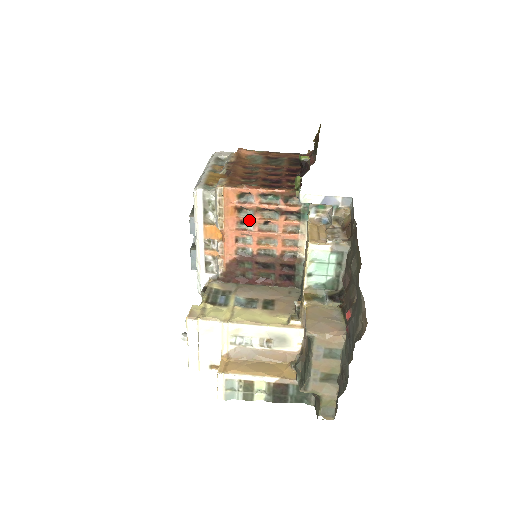
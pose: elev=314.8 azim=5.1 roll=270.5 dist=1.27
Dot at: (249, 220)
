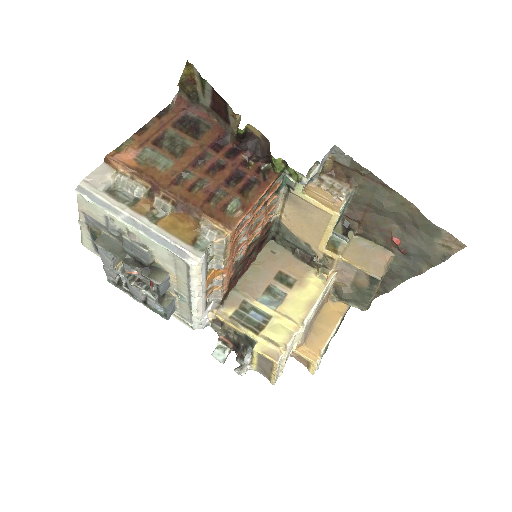
Dot at: (244, 235)
